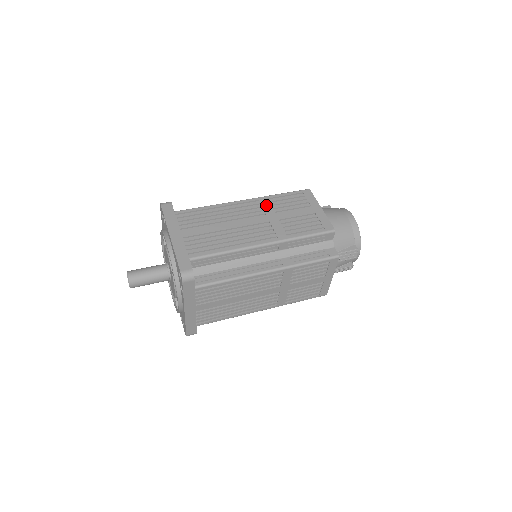
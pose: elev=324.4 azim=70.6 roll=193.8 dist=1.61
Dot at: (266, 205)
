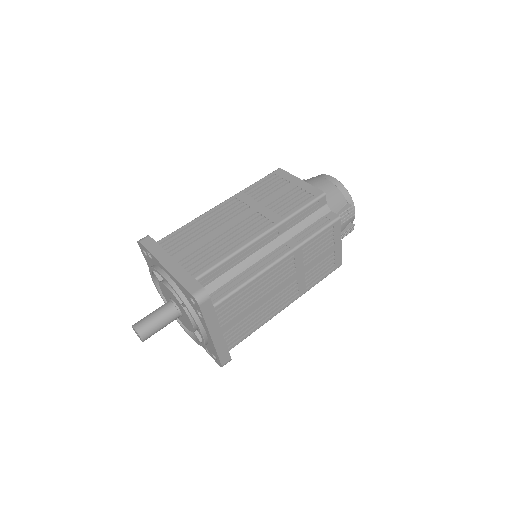
Dot at: (245, 199)
